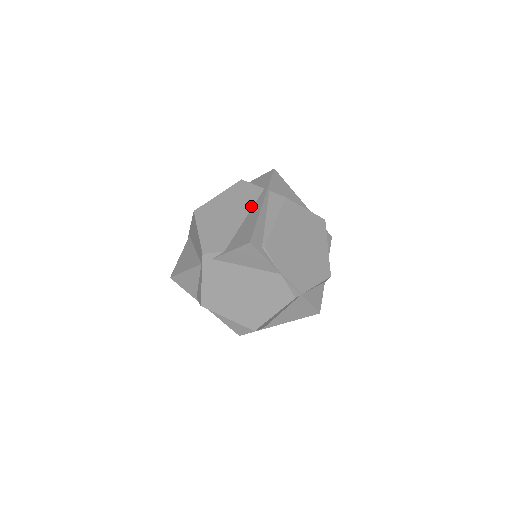
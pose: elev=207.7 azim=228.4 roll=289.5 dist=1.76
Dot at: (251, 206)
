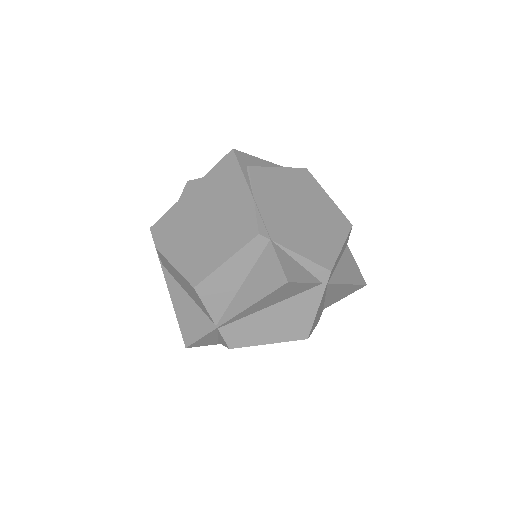
Dot at: occluded
